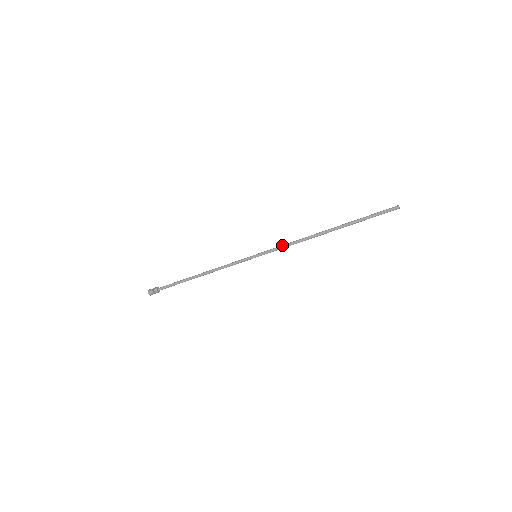
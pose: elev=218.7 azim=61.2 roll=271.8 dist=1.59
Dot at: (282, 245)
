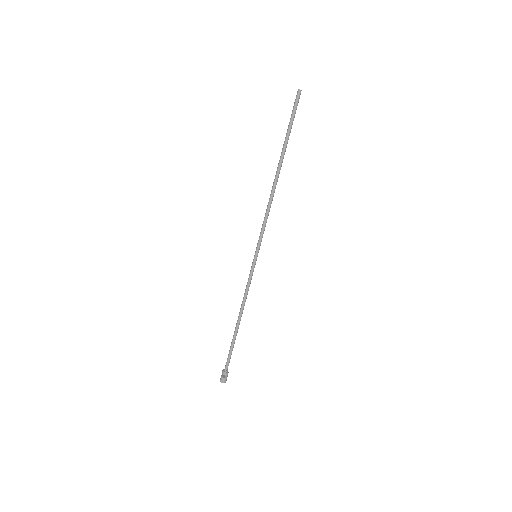
Dot at: (262, 224)
